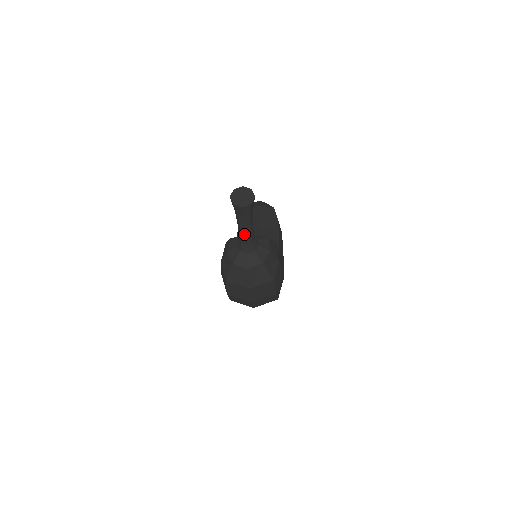
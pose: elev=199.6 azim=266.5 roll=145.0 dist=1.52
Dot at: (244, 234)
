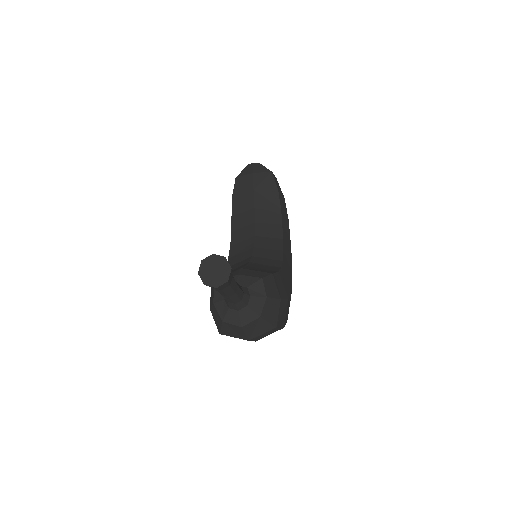
Dot at: (228, 298)
